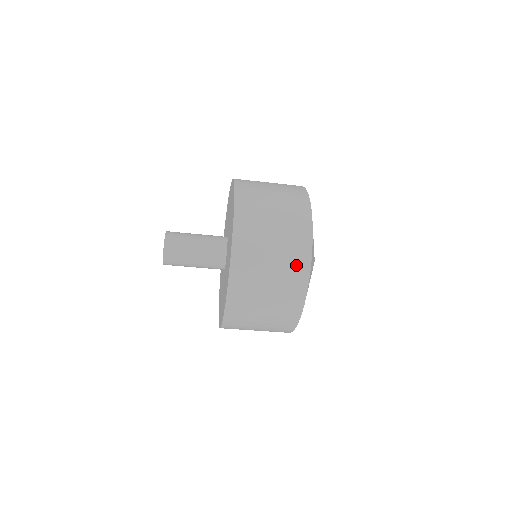
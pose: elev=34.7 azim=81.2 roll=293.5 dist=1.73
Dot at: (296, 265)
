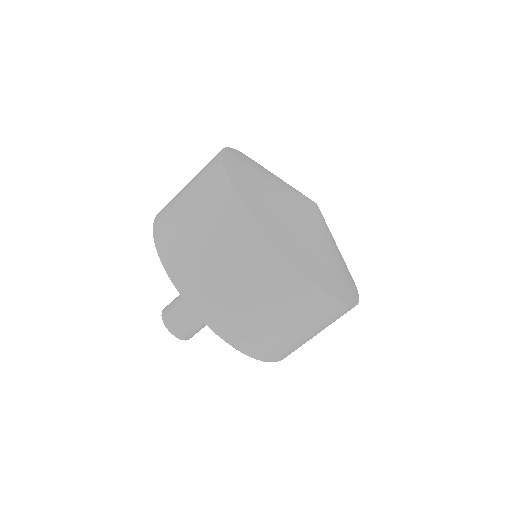
Dot at: (211, 185)
